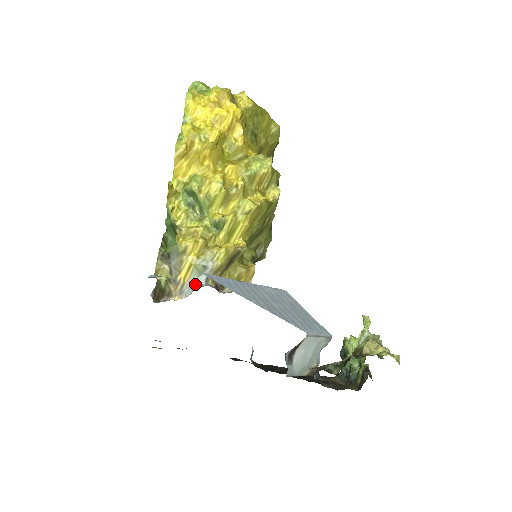
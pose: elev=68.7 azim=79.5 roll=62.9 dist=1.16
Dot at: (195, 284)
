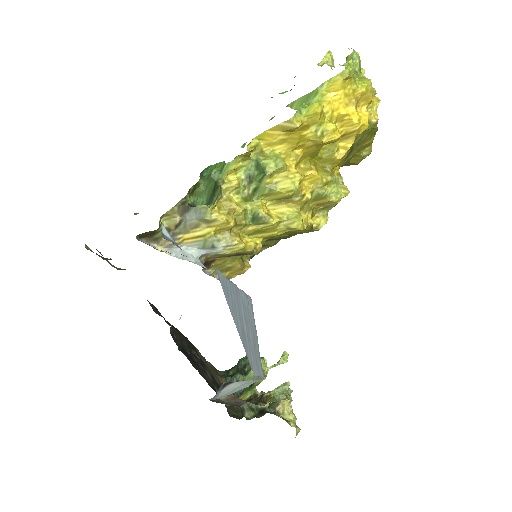
Dot at: (190, 252)
